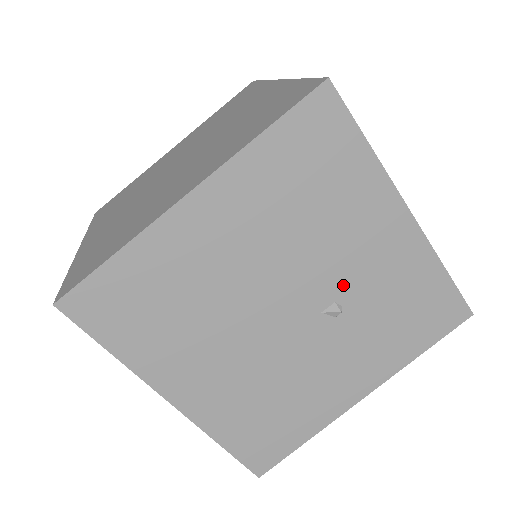
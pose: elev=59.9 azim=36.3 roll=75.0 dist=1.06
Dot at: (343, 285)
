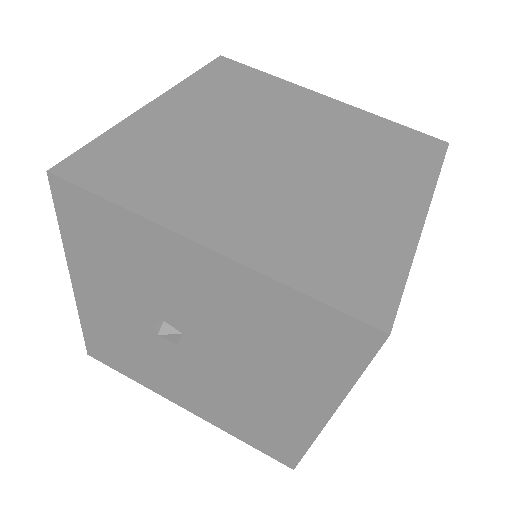
Dot at: occluded
